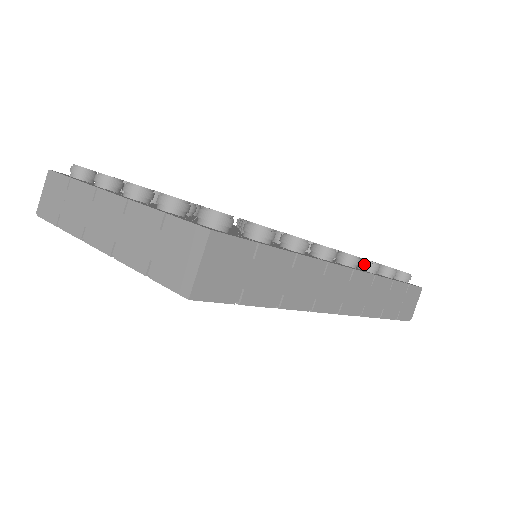
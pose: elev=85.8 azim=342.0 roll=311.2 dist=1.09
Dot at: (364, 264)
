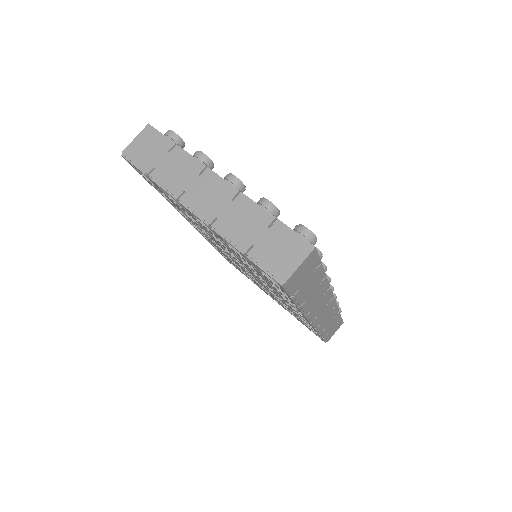
Dot at: occluded
